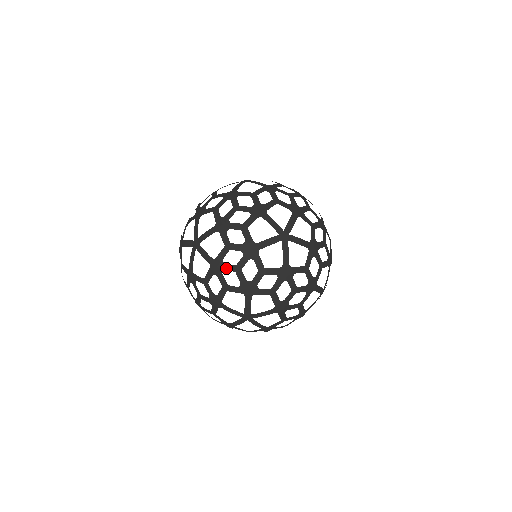
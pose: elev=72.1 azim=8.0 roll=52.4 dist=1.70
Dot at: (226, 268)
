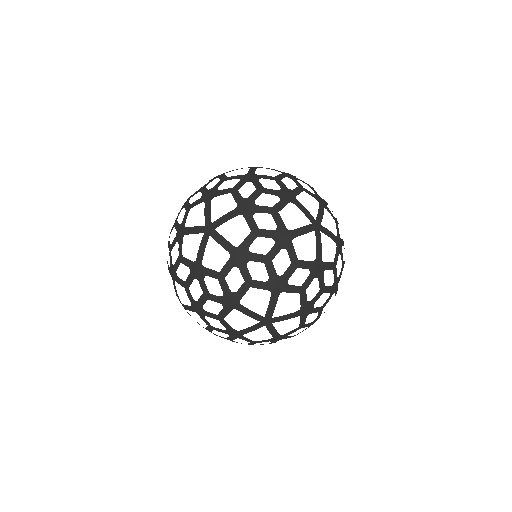
Dot at: (201, 282)
